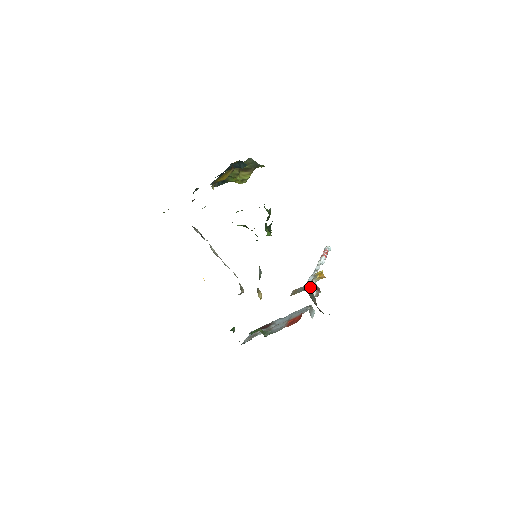
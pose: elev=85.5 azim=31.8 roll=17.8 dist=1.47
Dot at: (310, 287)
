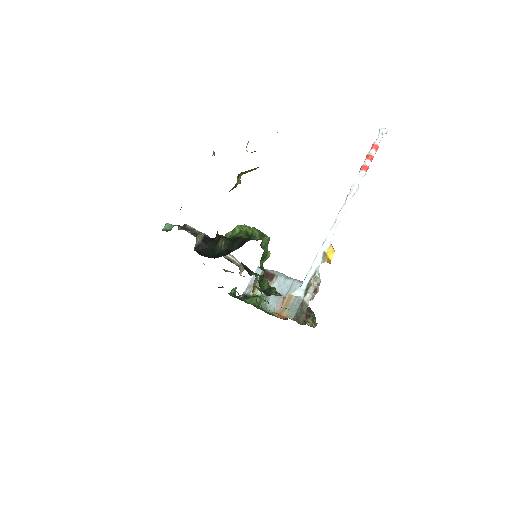
Dot at: (304, 299)
